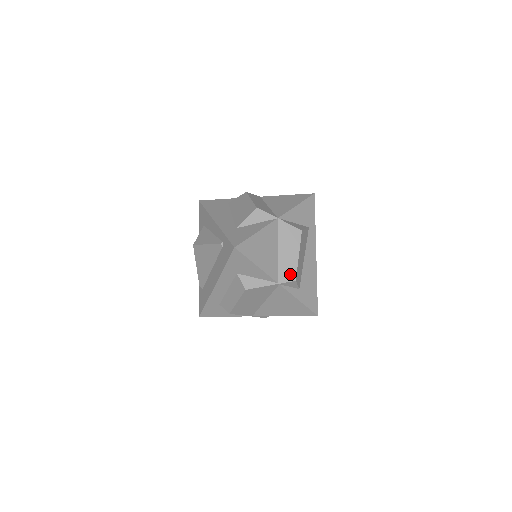
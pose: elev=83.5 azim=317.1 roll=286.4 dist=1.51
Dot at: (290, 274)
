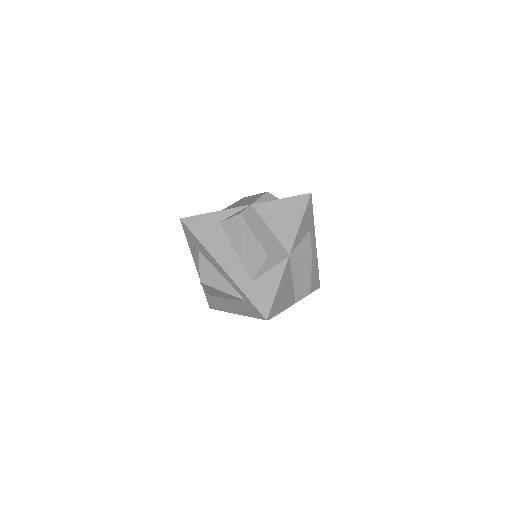
Dot at: (305, 292)
